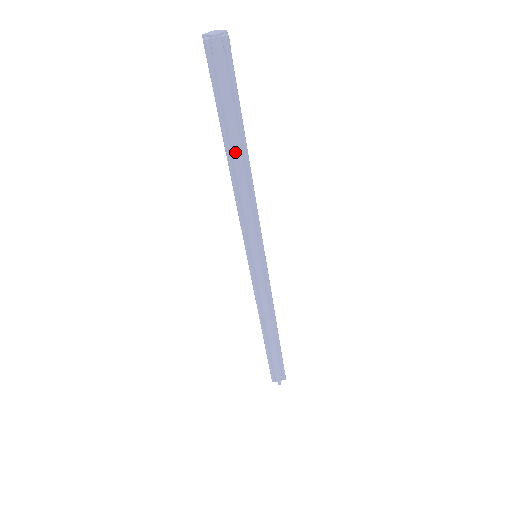
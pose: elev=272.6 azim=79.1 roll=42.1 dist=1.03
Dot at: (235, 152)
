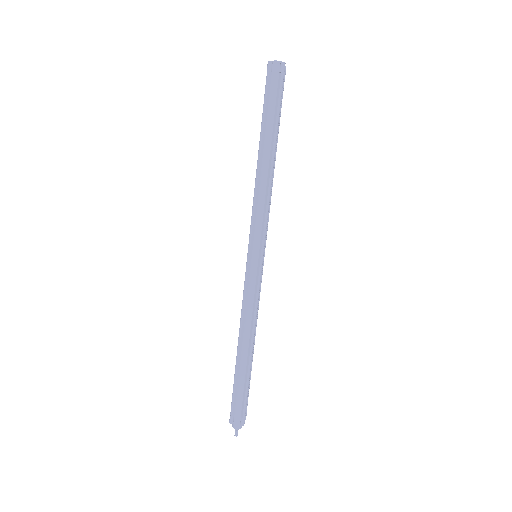
Dot at: (266, 148)
